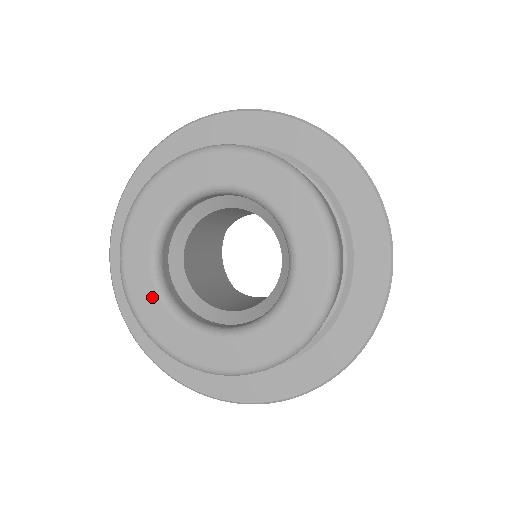
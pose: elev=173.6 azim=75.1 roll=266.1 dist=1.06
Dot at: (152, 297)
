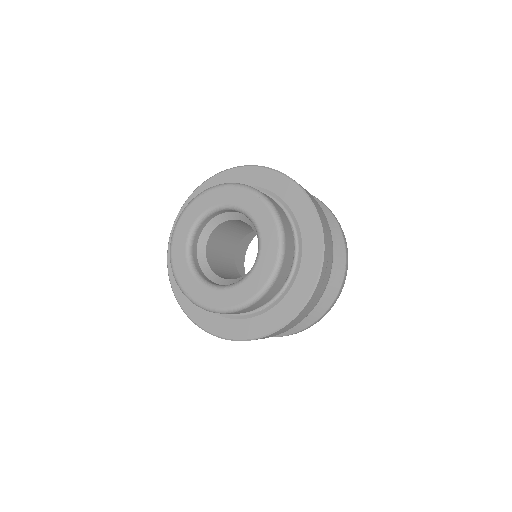
Dot at: (182, 253)
